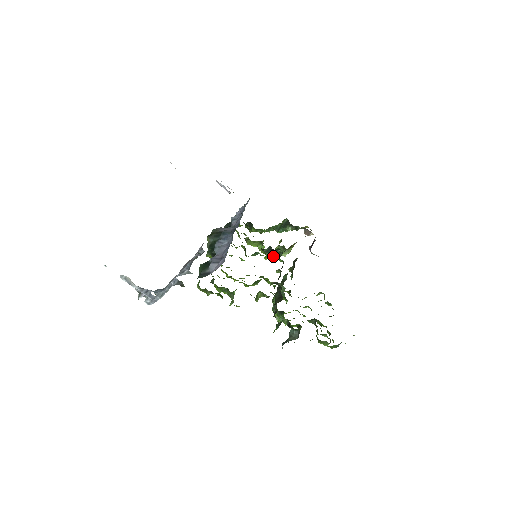
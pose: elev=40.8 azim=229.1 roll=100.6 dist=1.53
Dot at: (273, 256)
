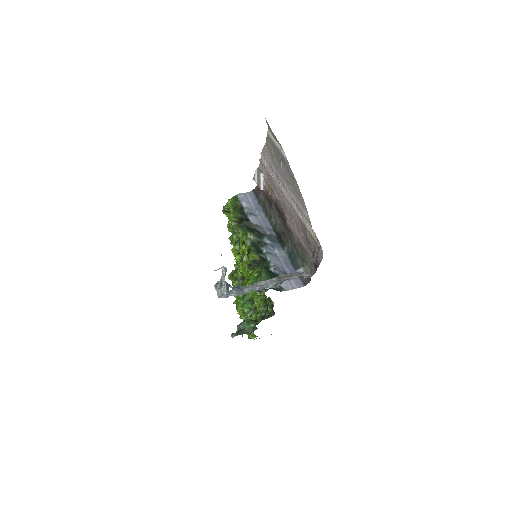
Dot at: occluded
